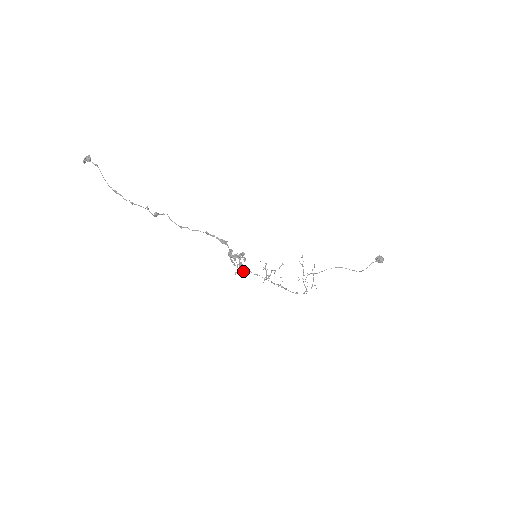
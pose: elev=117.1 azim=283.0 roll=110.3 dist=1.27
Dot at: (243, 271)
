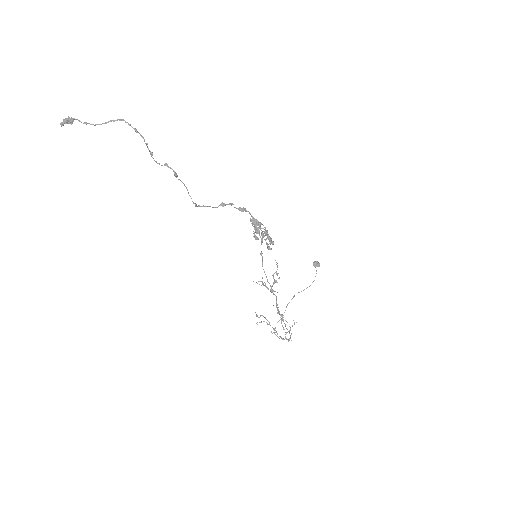
Dot at: (272, 242)
